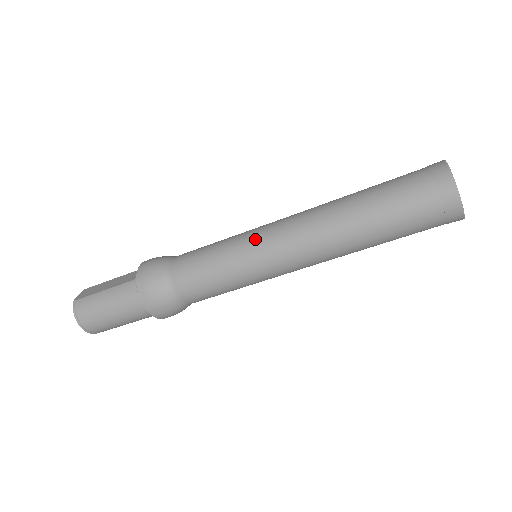
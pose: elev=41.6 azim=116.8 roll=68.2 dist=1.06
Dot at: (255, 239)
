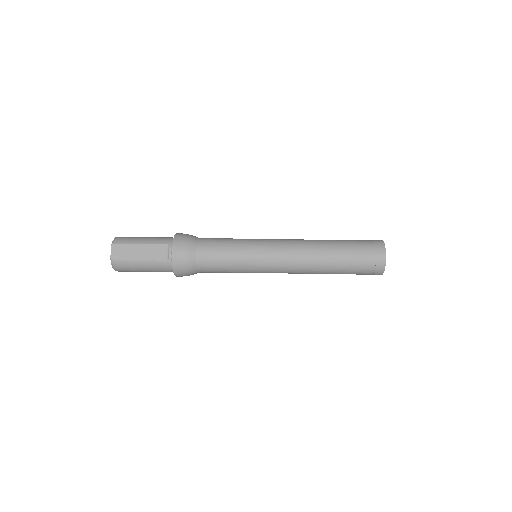
Dot at: (263, 263)
